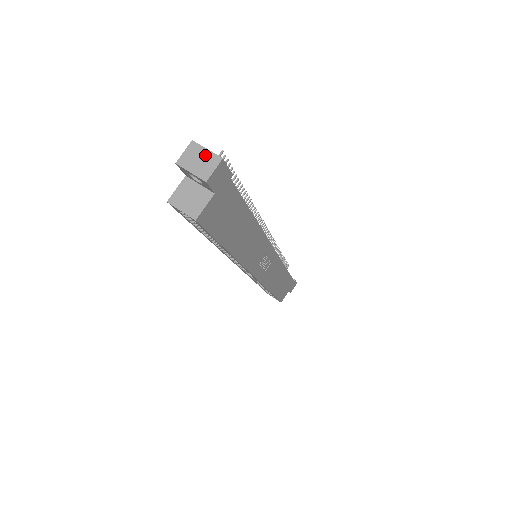
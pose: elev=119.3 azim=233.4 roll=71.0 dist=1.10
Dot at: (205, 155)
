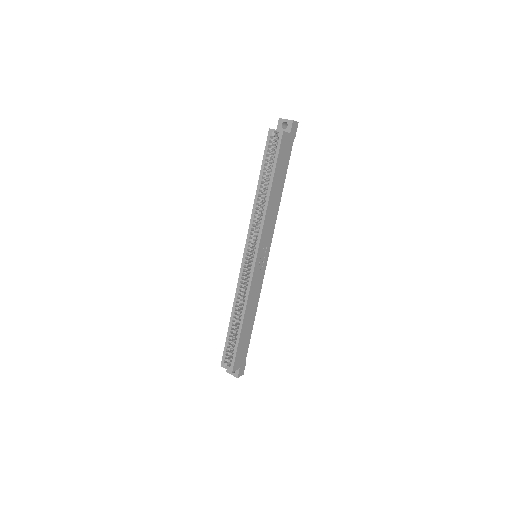
Dot at: occluded
